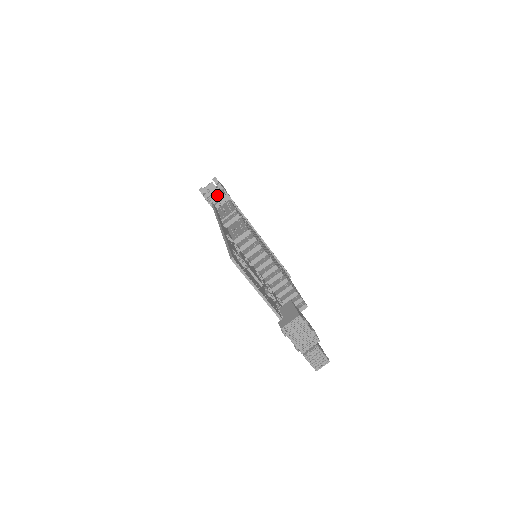
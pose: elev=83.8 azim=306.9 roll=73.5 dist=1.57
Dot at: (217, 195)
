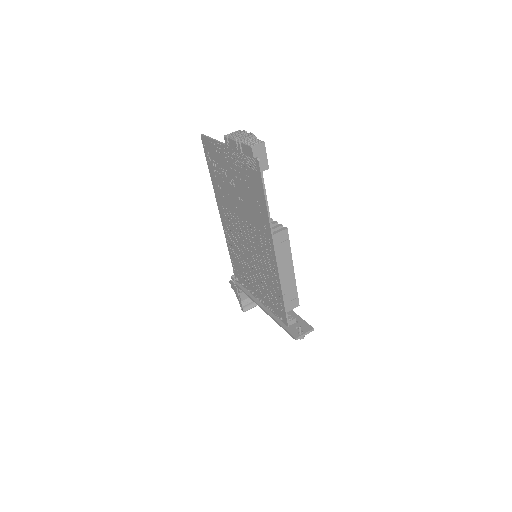
Dot at: occluded
